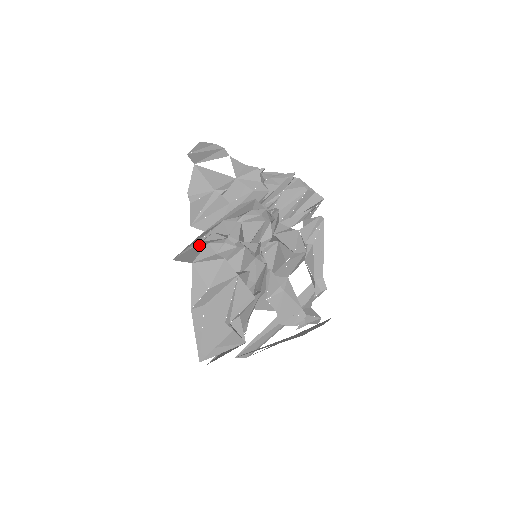
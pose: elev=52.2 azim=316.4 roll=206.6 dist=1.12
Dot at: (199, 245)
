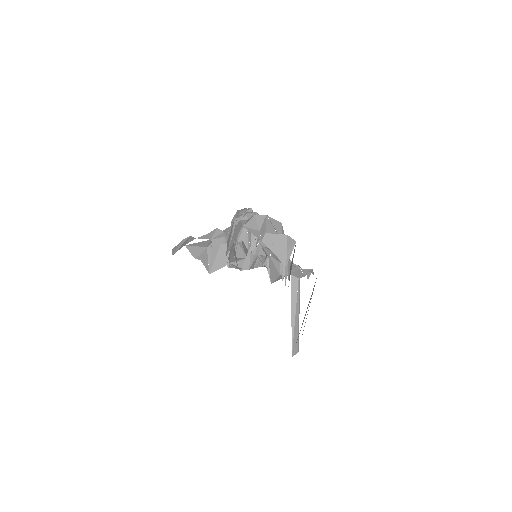
Dot at: (236, 228)
